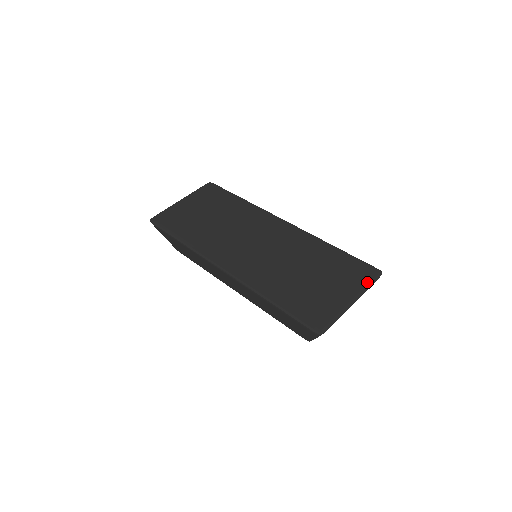
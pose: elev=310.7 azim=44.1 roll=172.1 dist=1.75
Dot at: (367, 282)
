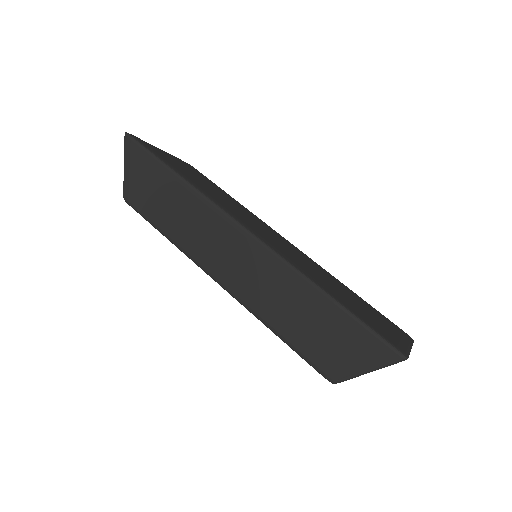
Dot at: (409, 338)
